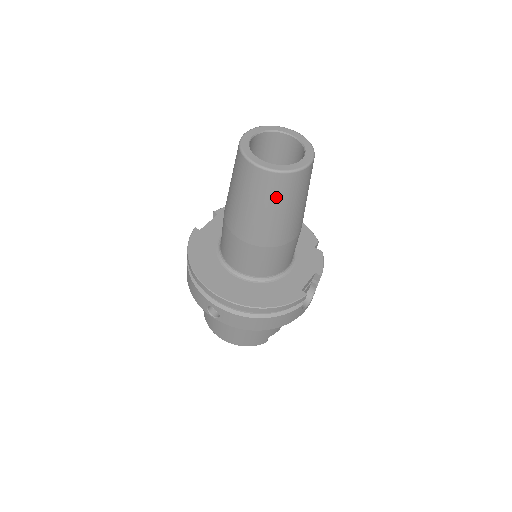
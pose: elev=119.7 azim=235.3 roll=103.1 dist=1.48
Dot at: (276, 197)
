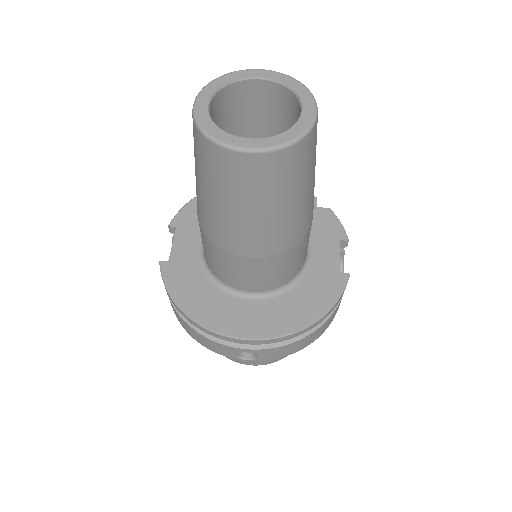
Dot at: (290, 182)
